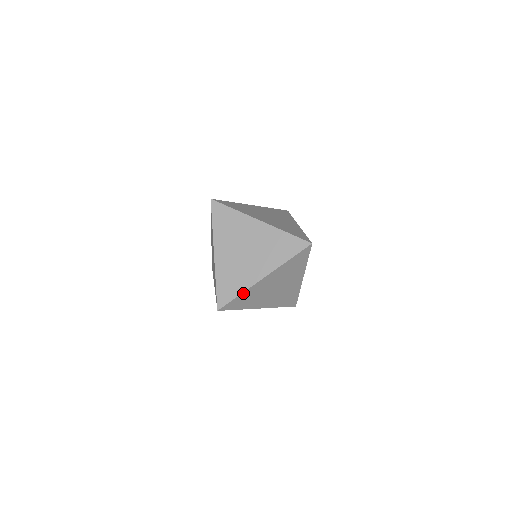
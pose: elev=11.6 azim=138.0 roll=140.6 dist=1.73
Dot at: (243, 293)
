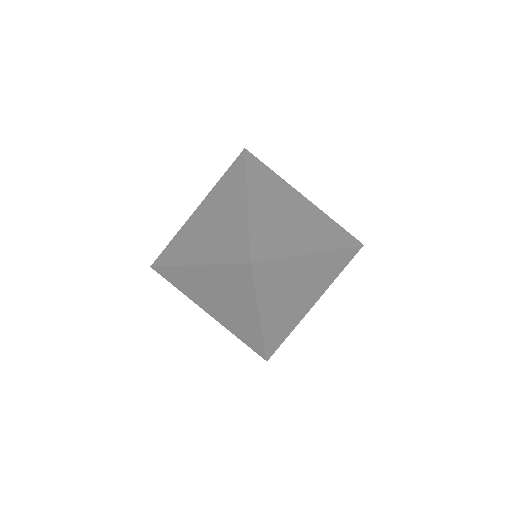
Dot at: (286, 259)
